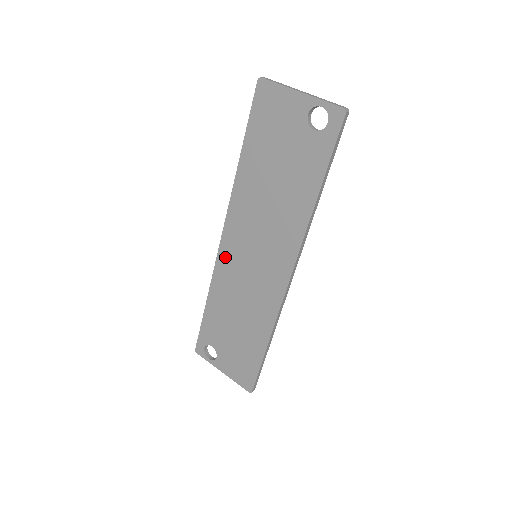
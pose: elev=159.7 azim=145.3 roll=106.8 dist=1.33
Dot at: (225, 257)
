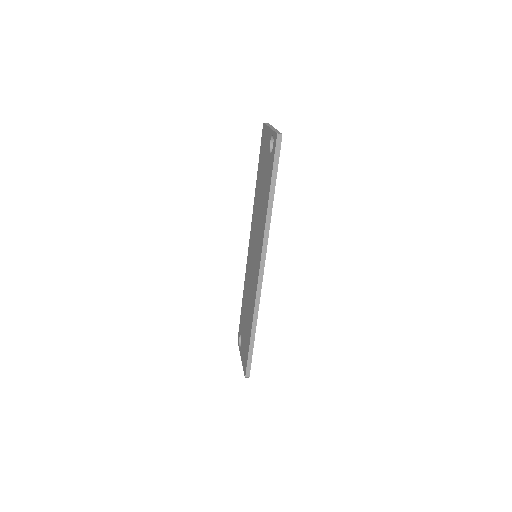
Dot at: occluded
